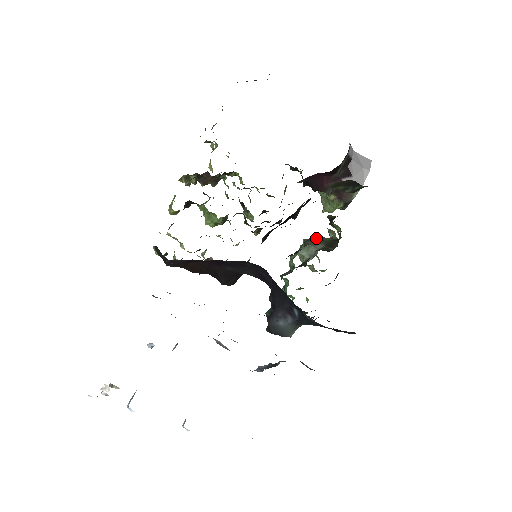
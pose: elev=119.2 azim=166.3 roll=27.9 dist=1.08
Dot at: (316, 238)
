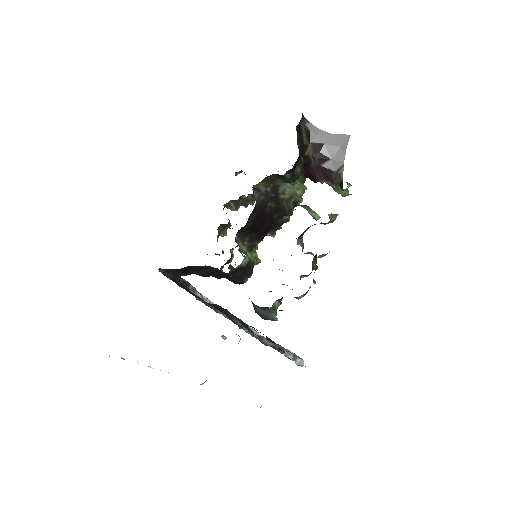
Dot at: occluded
